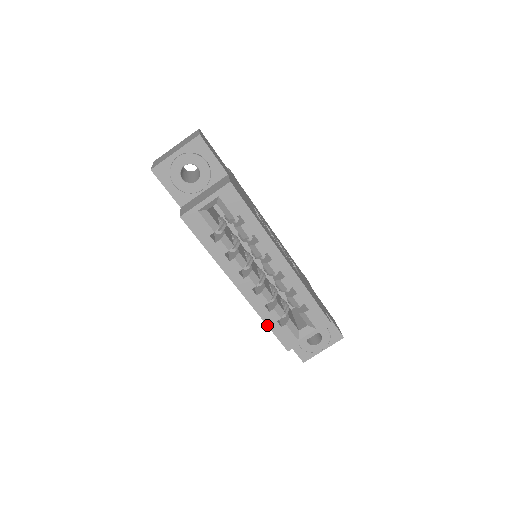
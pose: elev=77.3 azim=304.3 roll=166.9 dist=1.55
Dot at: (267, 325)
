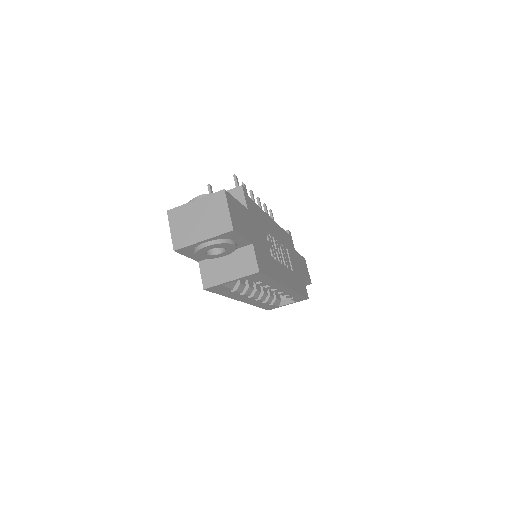
Dot at: occluded
